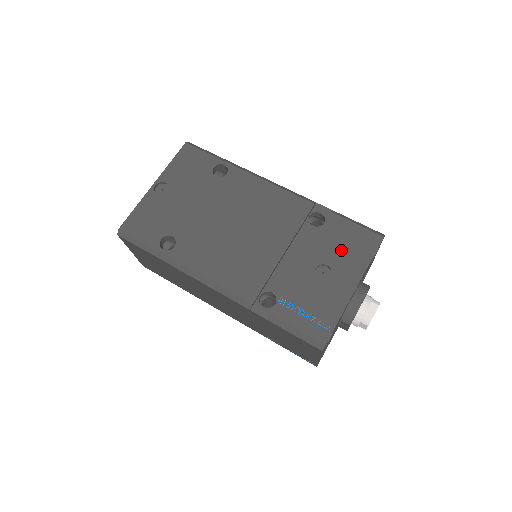
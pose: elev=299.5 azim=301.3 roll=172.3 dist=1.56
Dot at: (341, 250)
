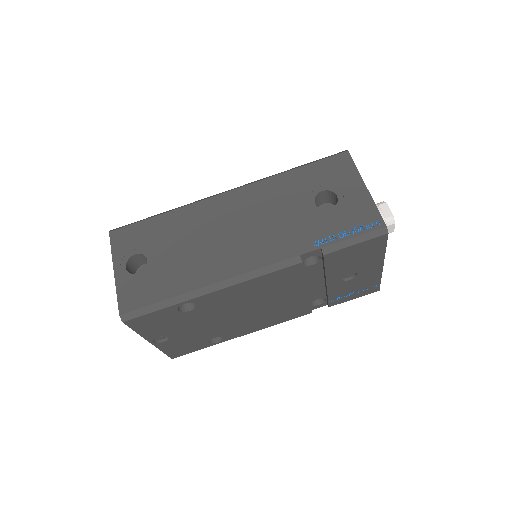
Dot at: (354, 262)
